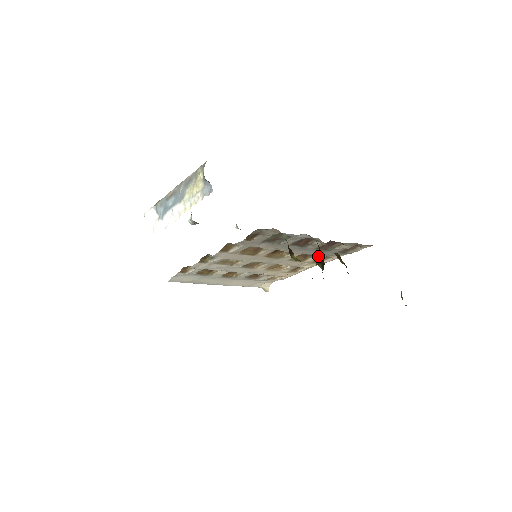
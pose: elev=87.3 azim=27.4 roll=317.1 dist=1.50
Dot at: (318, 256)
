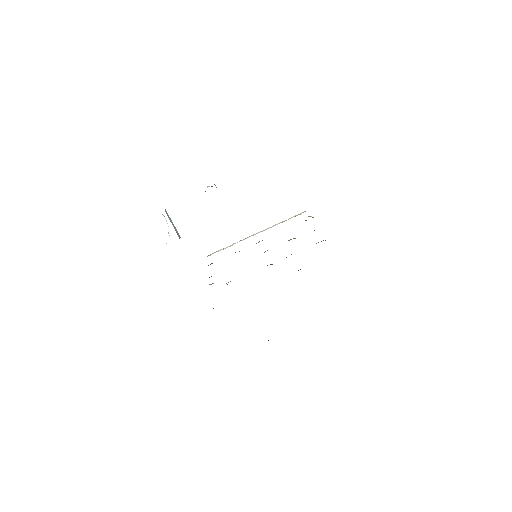
Dot at: occluded
